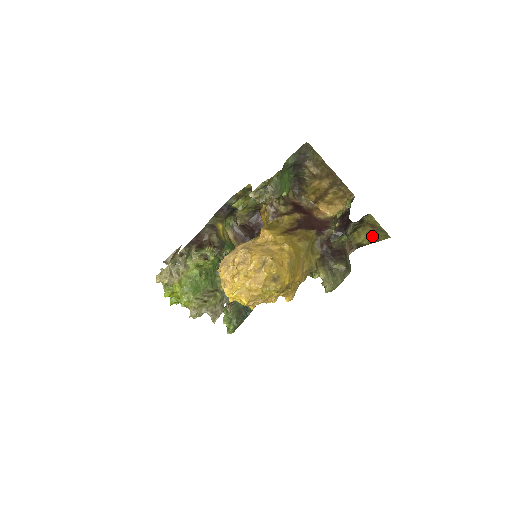
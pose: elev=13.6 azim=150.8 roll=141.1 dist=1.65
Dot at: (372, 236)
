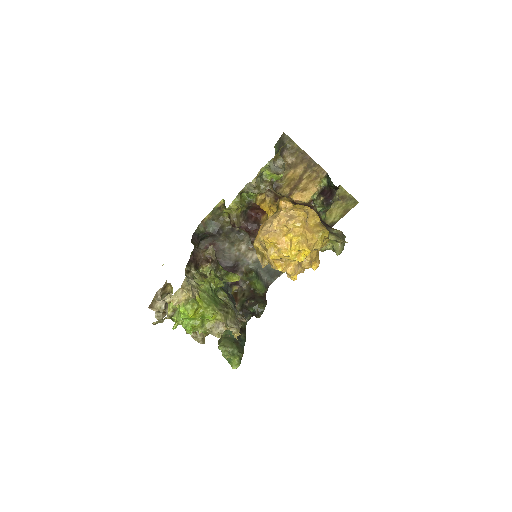
Dot at: (343, 209)
